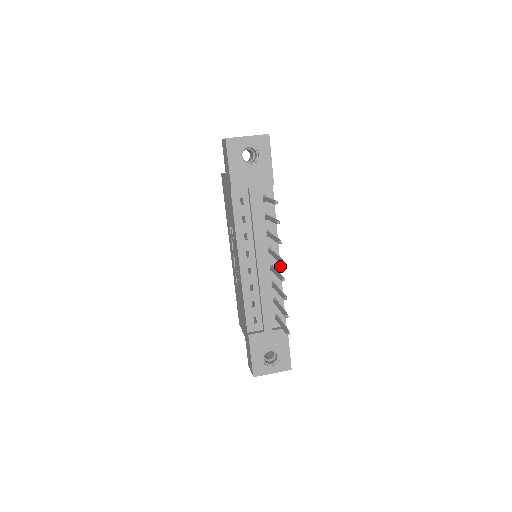
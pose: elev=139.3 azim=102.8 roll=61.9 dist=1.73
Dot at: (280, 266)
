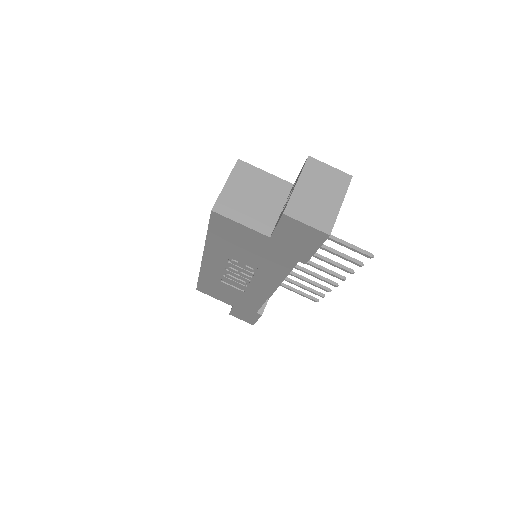
Dot at: occluded
